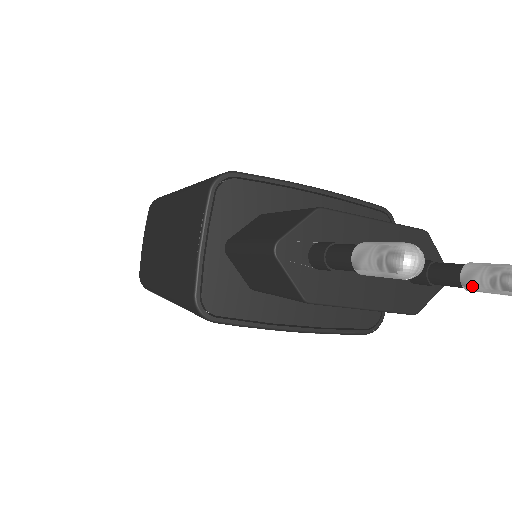
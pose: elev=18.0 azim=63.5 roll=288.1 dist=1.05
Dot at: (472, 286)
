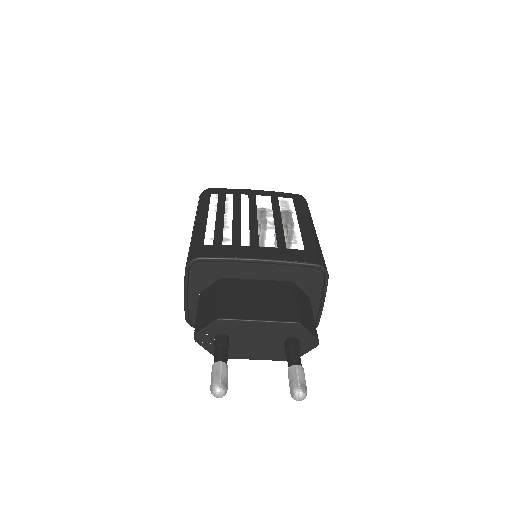
Dot at: occluded
